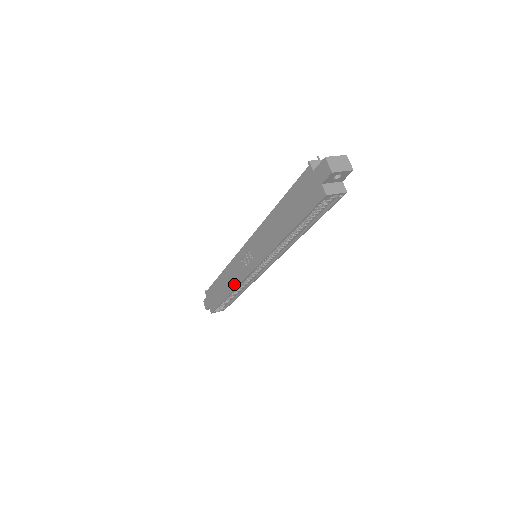
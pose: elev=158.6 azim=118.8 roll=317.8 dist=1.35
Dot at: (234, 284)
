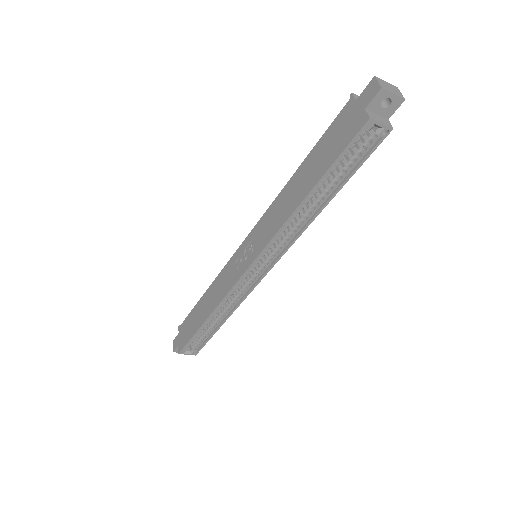
Dot at: (220, 297)
